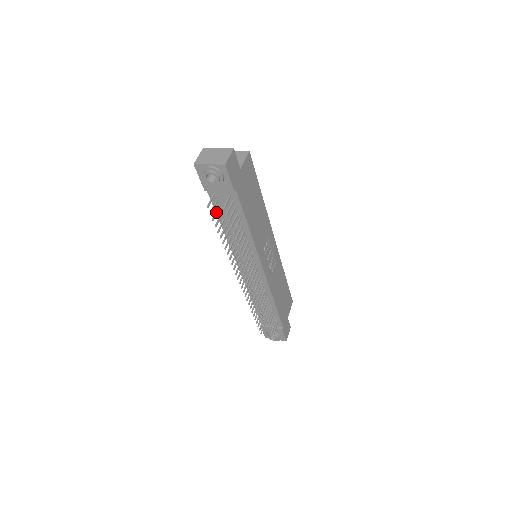
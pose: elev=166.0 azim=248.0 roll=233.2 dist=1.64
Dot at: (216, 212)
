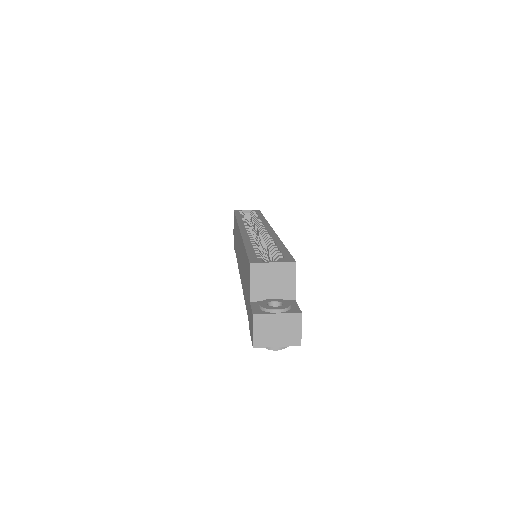
Dot at: occluded
